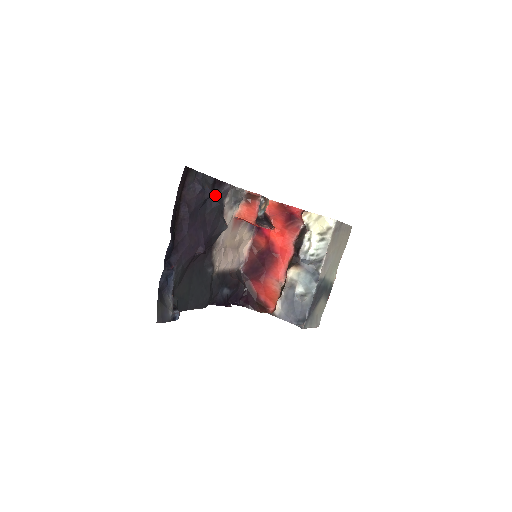
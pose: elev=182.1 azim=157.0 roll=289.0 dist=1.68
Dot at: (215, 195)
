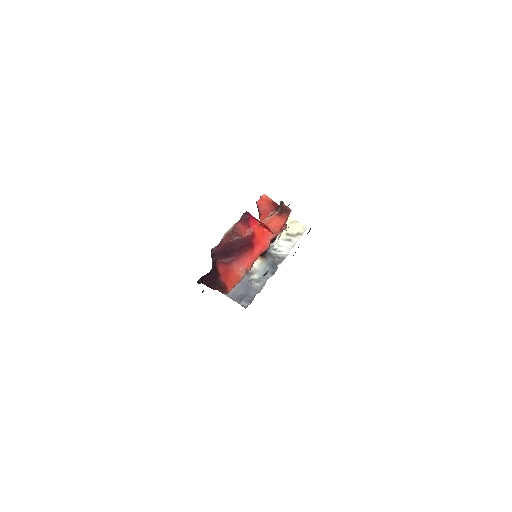
Dot at: occluded
